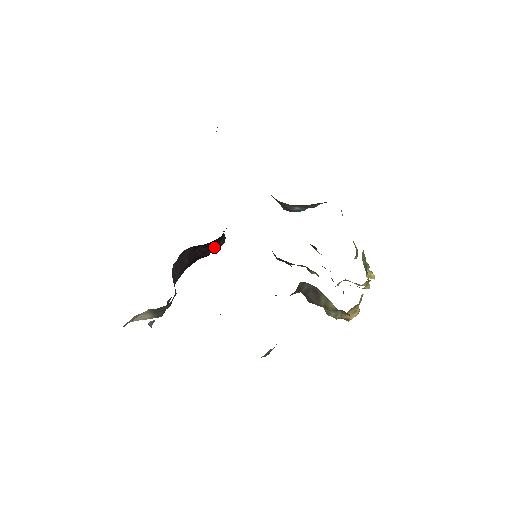
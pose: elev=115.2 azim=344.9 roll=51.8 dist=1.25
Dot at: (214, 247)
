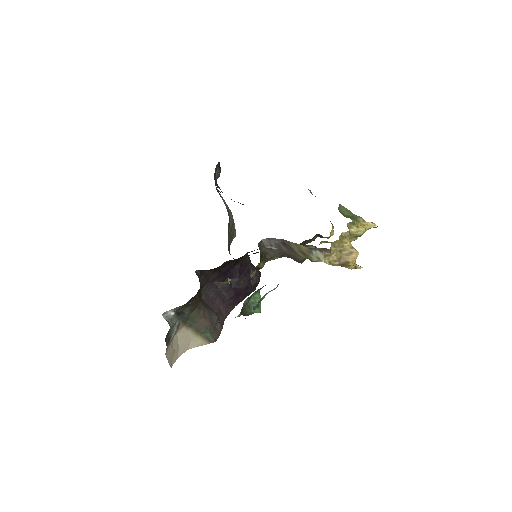
Dot at: (246, 278)
